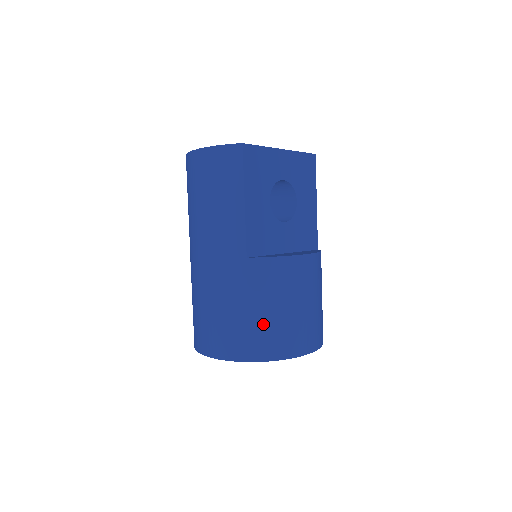
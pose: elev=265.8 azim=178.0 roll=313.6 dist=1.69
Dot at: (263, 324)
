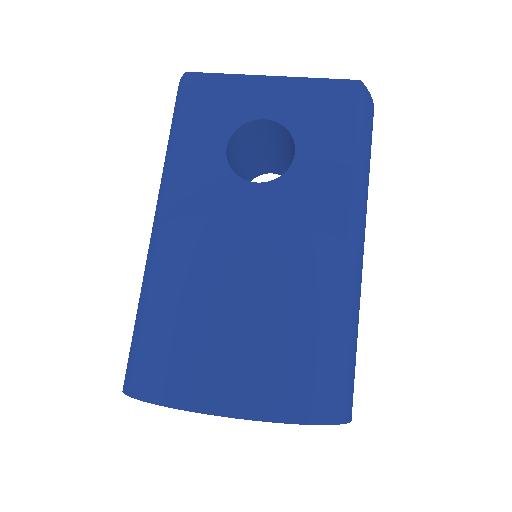
Dot at: (148, 330)
